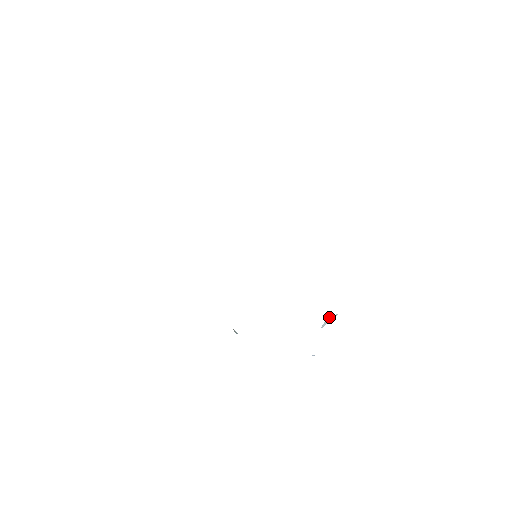
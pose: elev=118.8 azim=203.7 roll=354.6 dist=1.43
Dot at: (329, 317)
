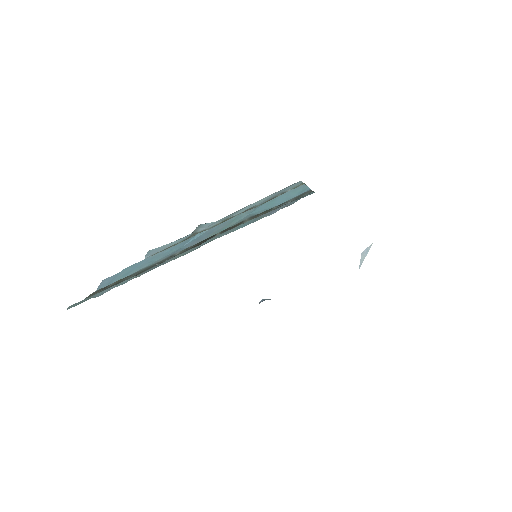
Dot at: (363, 252)
